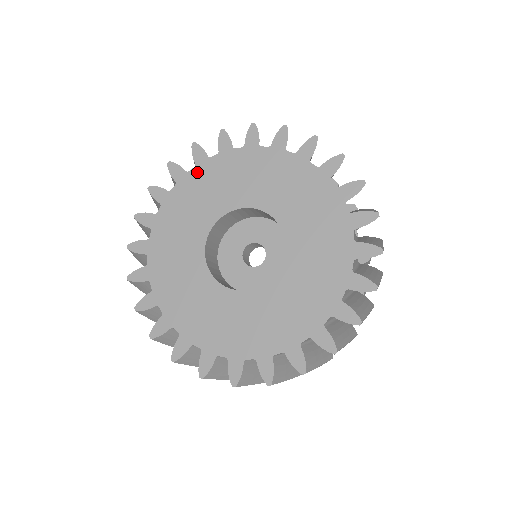
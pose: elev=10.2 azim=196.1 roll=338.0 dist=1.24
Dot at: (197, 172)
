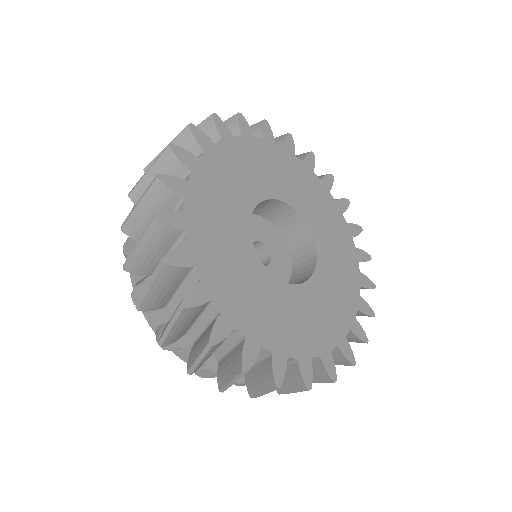
Dot at: (209, 159)
